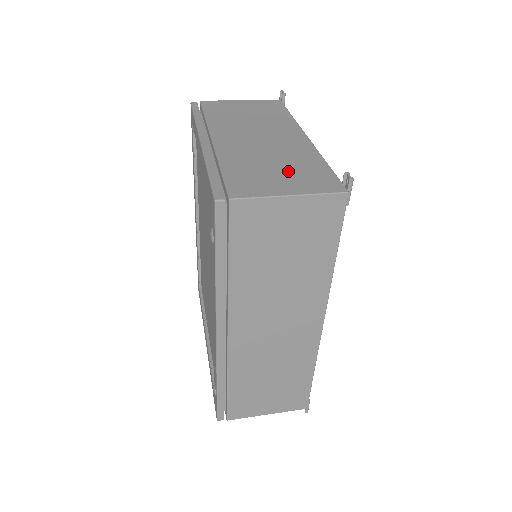
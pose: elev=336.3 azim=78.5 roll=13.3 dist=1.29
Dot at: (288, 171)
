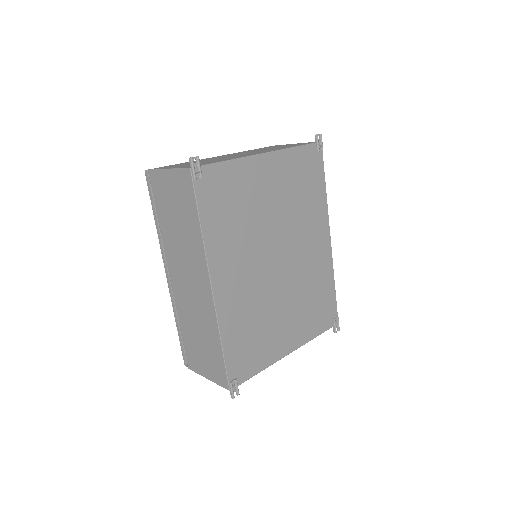
Dot at: occluded
